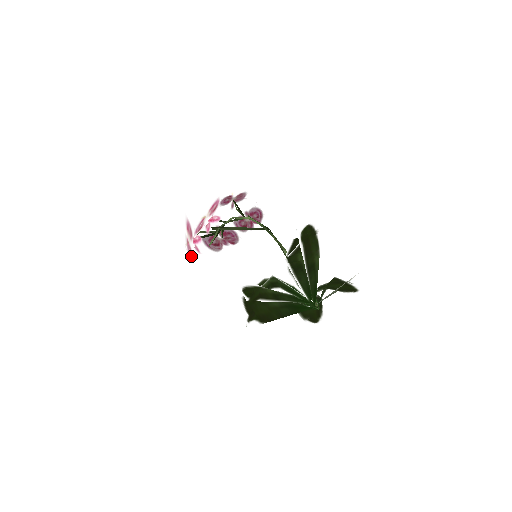
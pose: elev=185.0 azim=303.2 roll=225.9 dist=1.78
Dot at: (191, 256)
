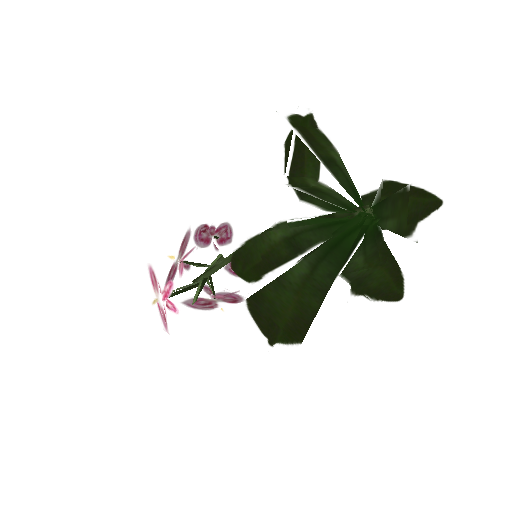
Dot at: (166, 322)
